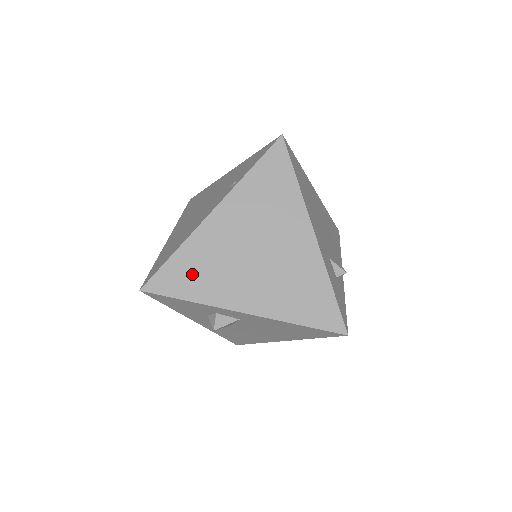
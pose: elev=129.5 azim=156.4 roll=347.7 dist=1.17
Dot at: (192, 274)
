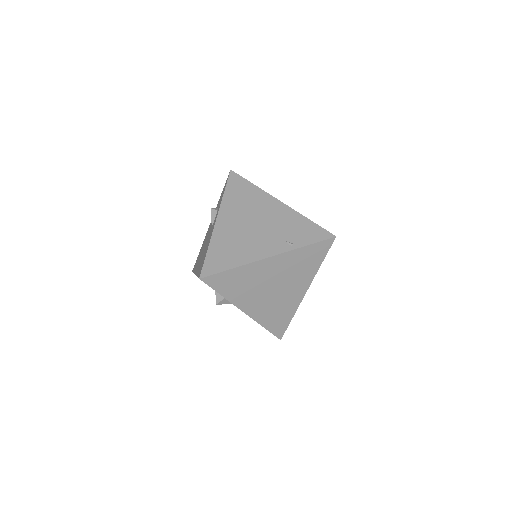
Dot at: (234, 283)
